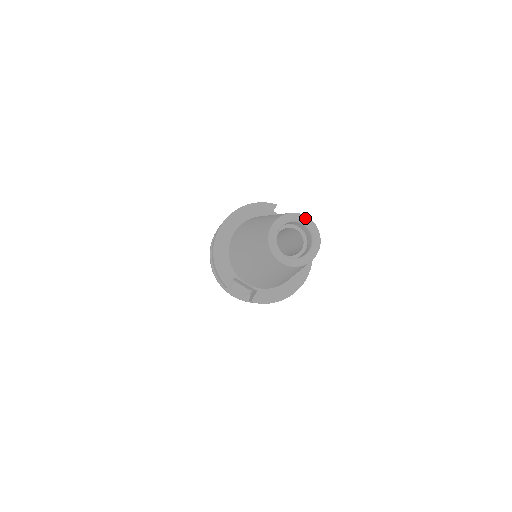
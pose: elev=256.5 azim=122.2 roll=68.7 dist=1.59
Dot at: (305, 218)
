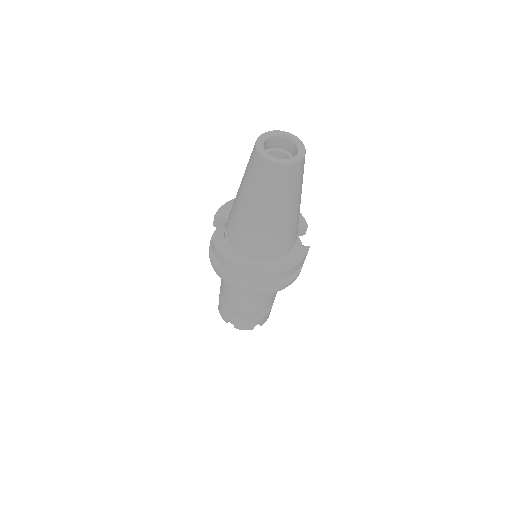
Dot at: (303, 148)
